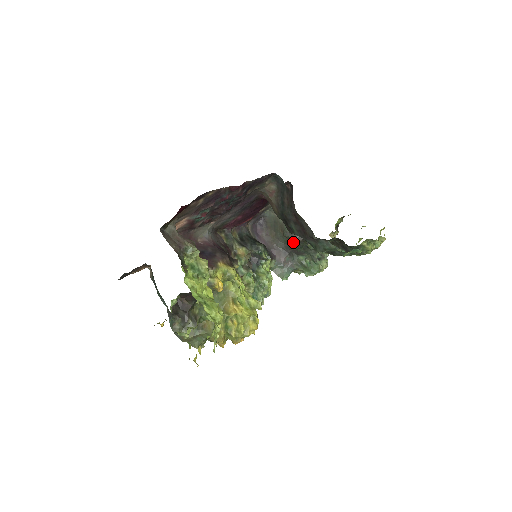
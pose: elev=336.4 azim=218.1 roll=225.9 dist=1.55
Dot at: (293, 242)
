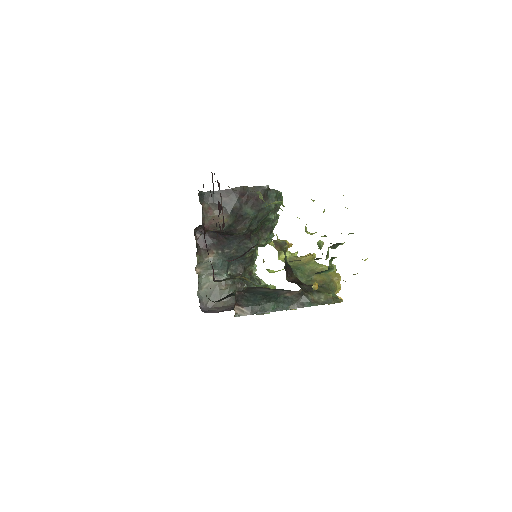
Dot at: (239, 282)
